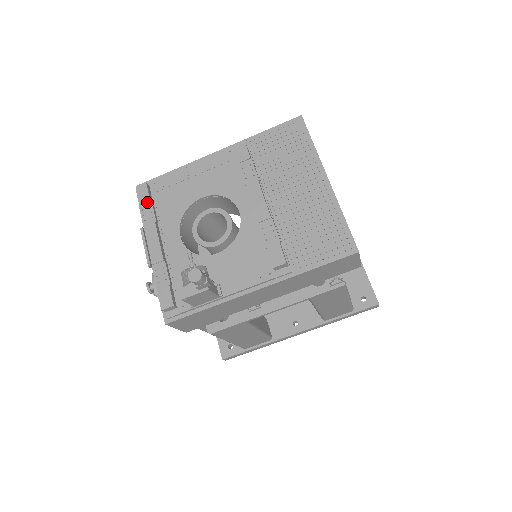
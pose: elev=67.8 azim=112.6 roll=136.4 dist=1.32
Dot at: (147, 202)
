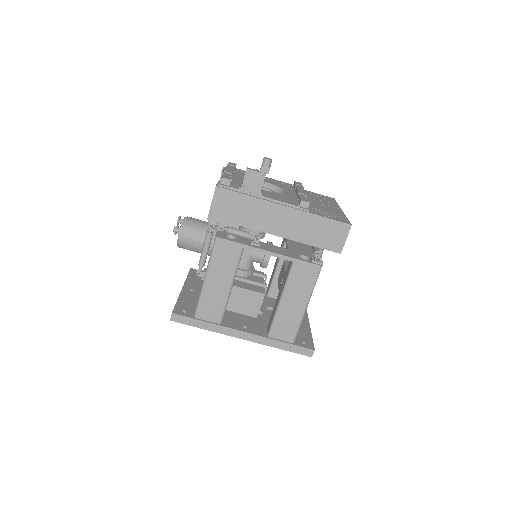
Dot at: (233, 166)
